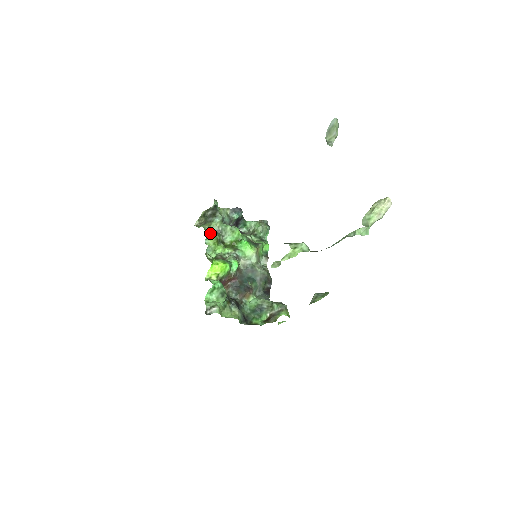
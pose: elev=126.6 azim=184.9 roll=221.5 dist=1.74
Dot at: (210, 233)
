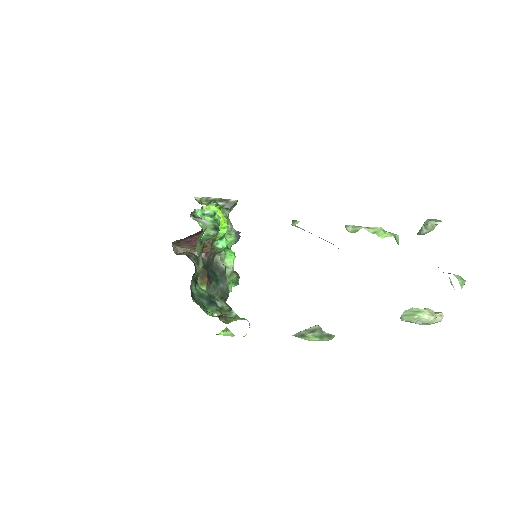
Dot at: (218, 205)
